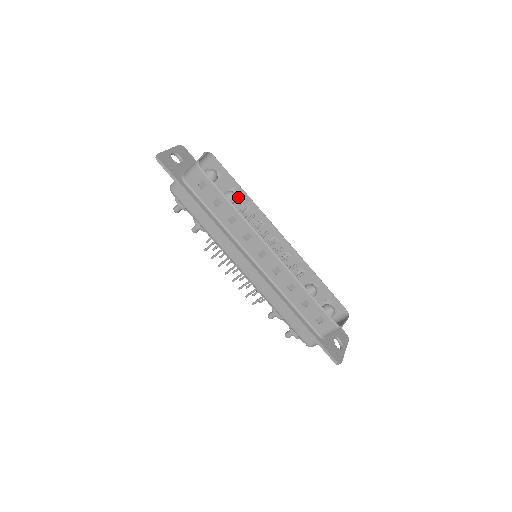
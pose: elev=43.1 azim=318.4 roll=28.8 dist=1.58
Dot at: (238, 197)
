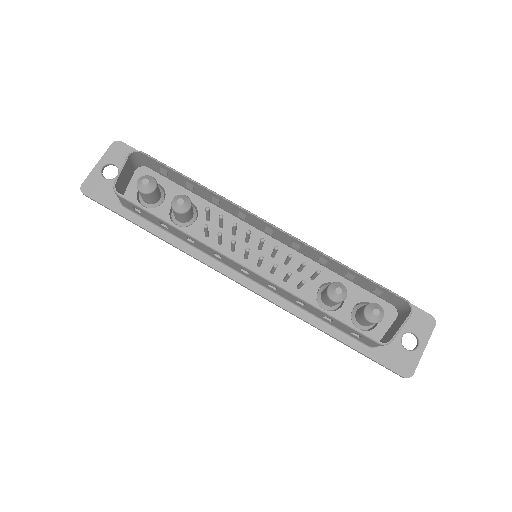
Dot at: (199, 190)
